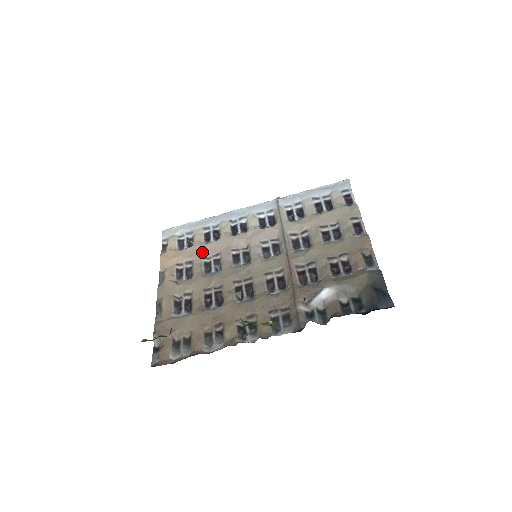
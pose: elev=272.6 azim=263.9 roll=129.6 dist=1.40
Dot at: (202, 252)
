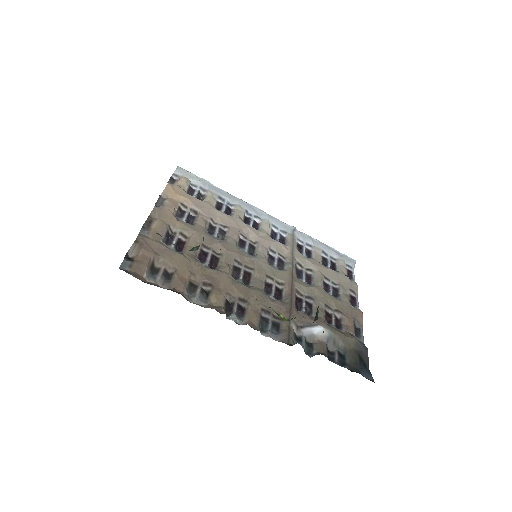
Dot at: (212, 213)
